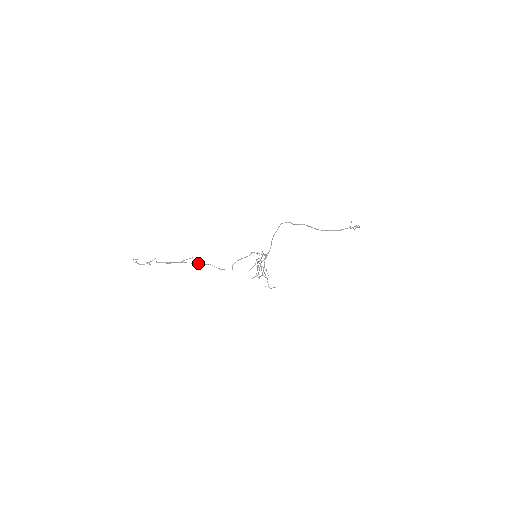
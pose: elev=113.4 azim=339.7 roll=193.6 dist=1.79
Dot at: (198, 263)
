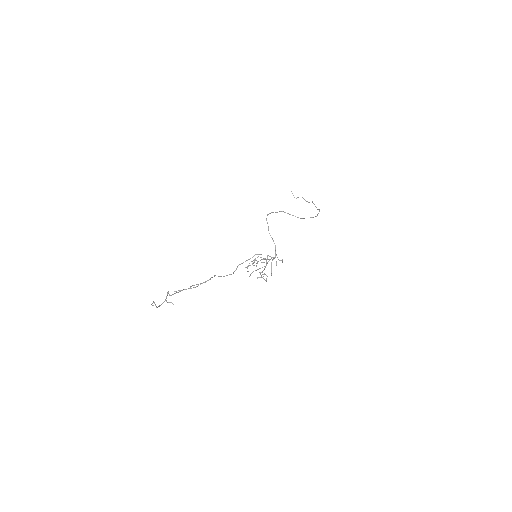
Dot at: occluded
